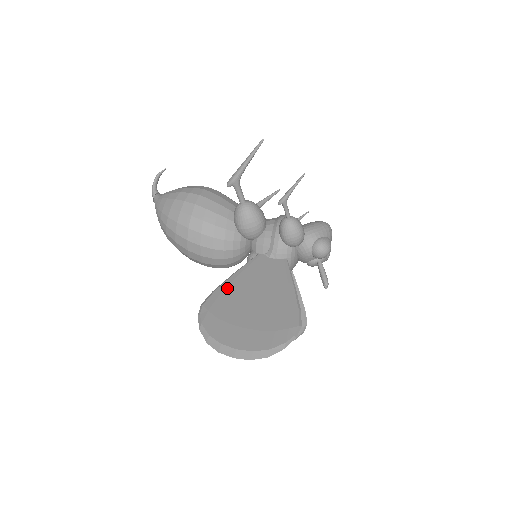
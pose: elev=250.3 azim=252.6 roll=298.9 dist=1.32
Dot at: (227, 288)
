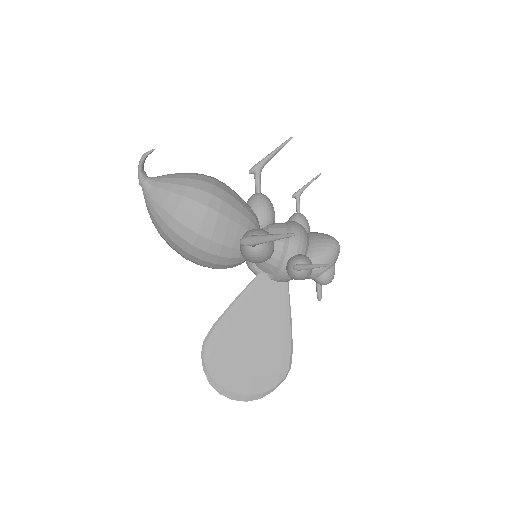
Dot at: (228, 323)
